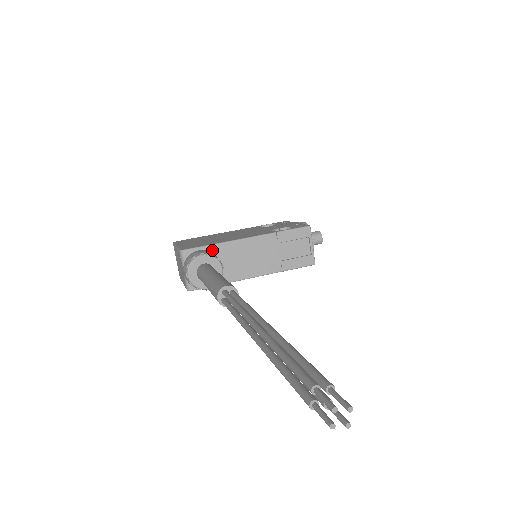
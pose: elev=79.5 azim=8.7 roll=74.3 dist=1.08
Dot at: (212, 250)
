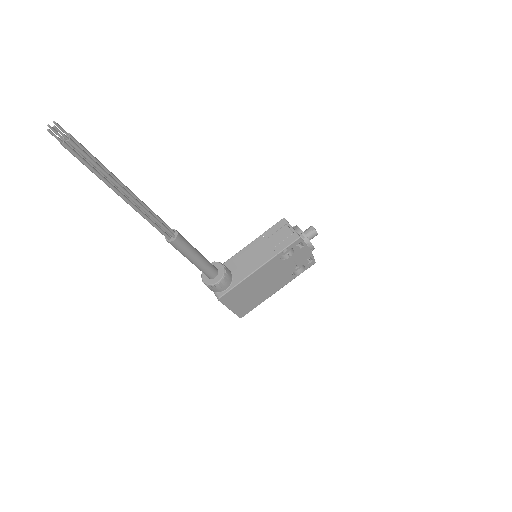
Dot at: occluded
